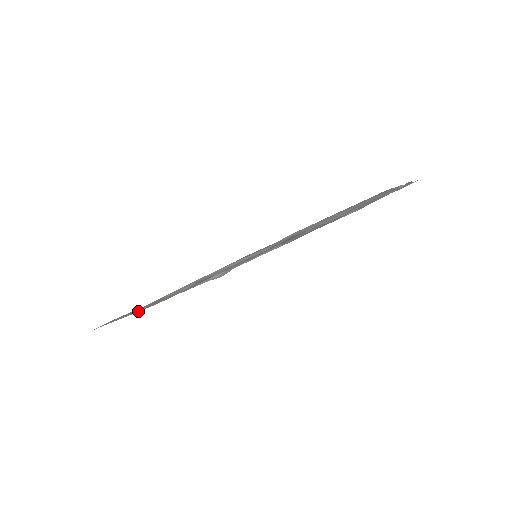
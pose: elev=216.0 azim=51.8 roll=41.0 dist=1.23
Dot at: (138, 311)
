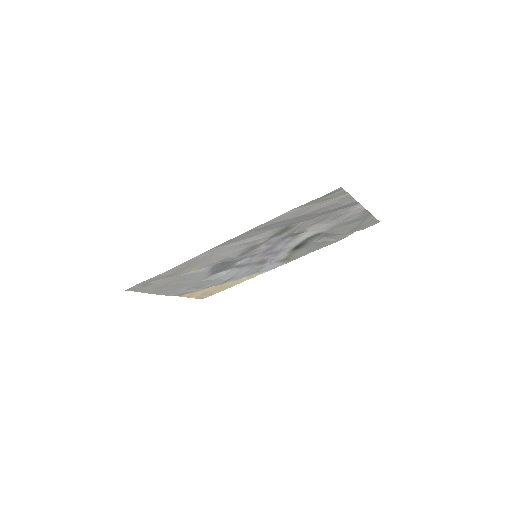
Dot at: (158, 294)
